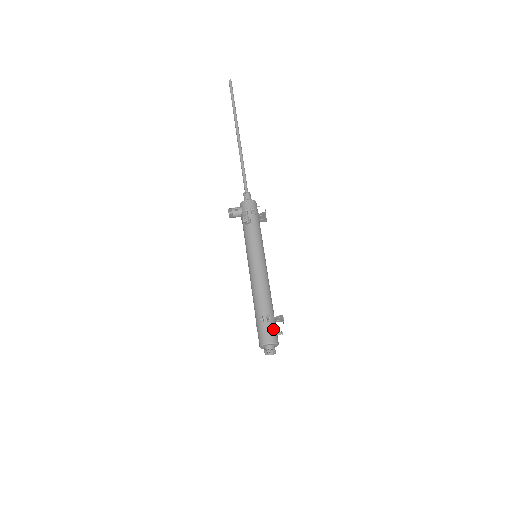
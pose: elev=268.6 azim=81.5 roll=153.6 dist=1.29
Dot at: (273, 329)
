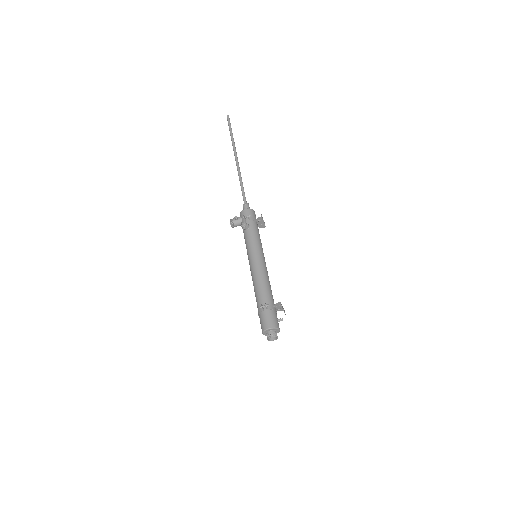
Dot at: (273, 316)
